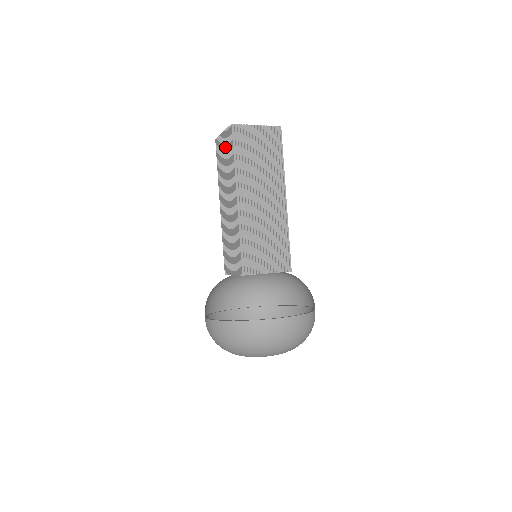
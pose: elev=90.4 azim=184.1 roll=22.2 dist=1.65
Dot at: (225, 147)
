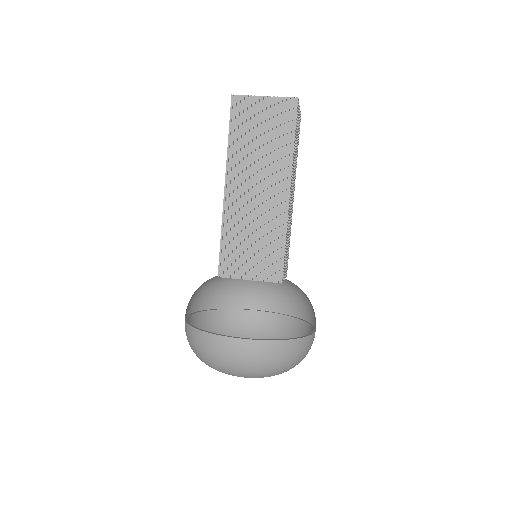
Dot at: (268, 118)
